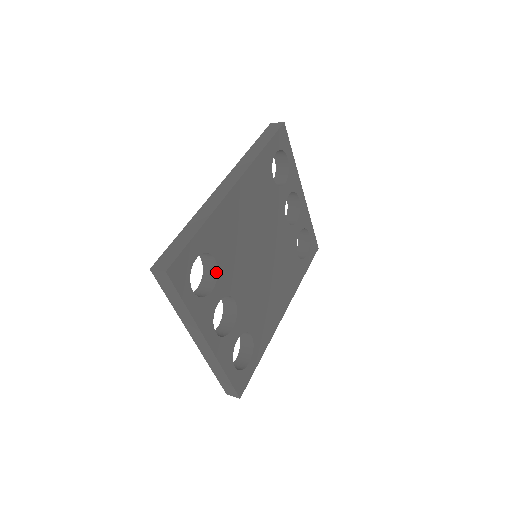
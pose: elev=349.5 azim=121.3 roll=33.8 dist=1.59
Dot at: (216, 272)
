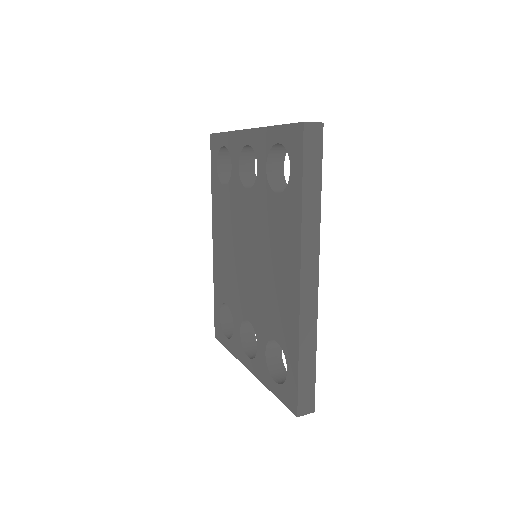
Dot at: occluded
